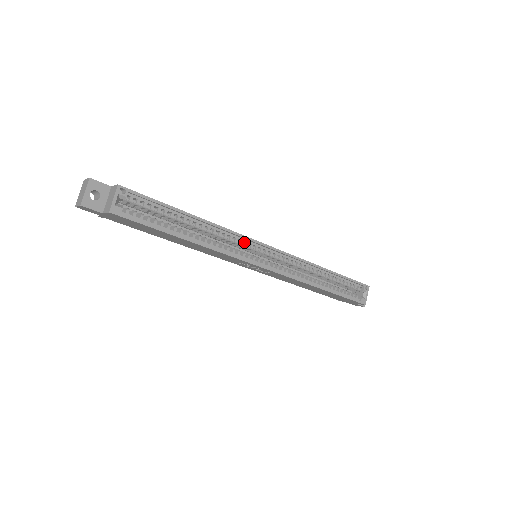
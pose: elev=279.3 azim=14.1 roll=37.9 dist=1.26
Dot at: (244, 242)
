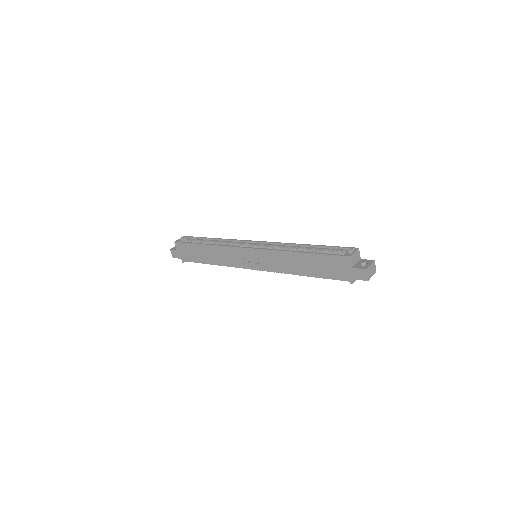
Dot at: (243, 245)
